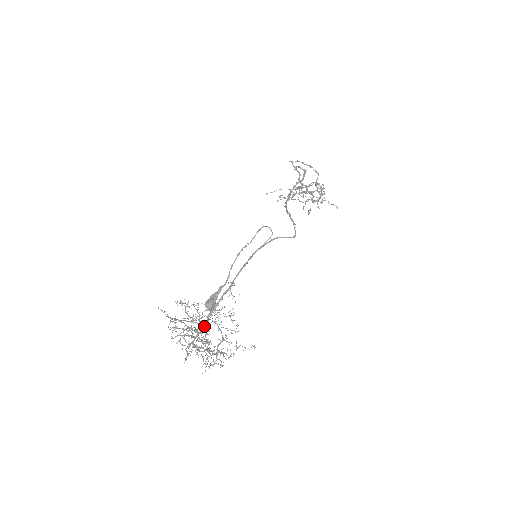
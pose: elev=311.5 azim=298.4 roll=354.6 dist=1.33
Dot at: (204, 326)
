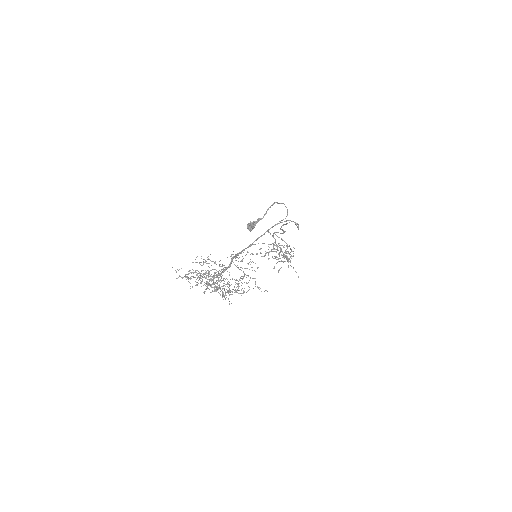
Dot at: (227, 267)
